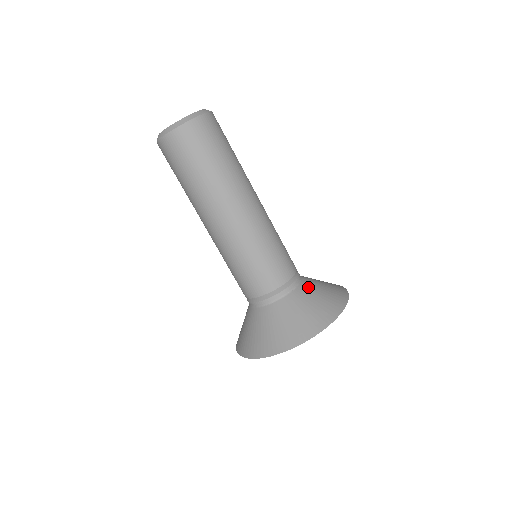
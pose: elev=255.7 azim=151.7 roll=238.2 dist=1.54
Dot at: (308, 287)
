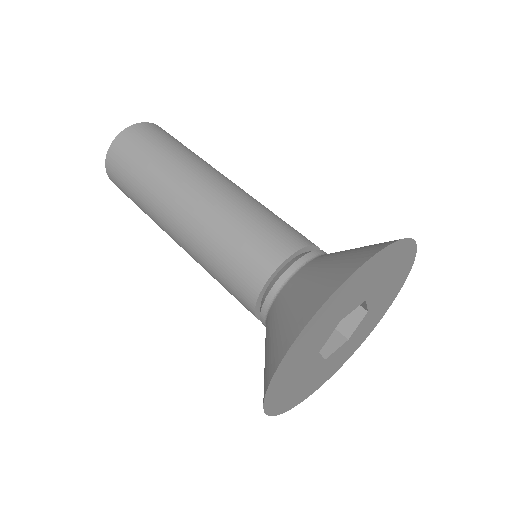
Dot at: occluded
